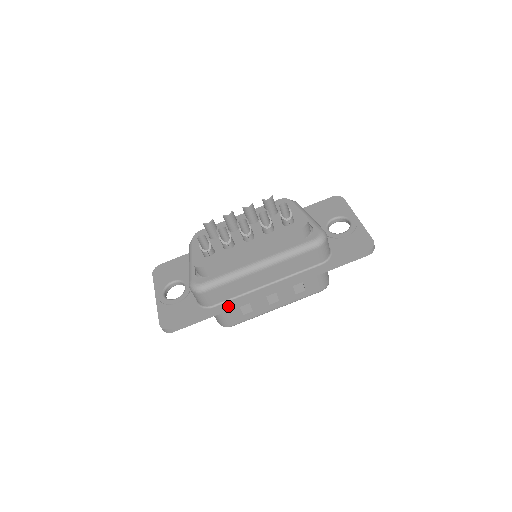
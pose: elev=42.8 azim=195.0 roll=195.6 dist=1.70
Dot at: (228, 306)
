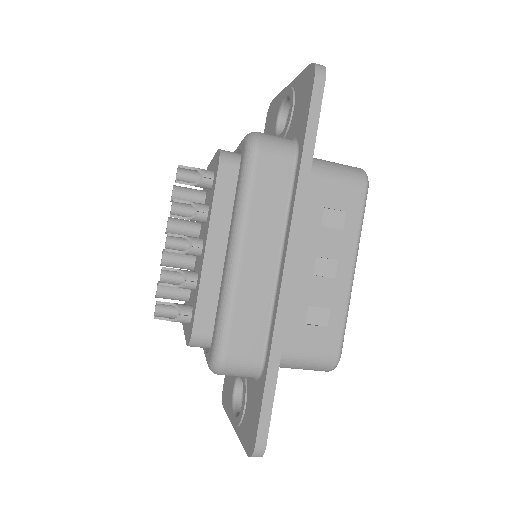
Dot at: (273, 339)
